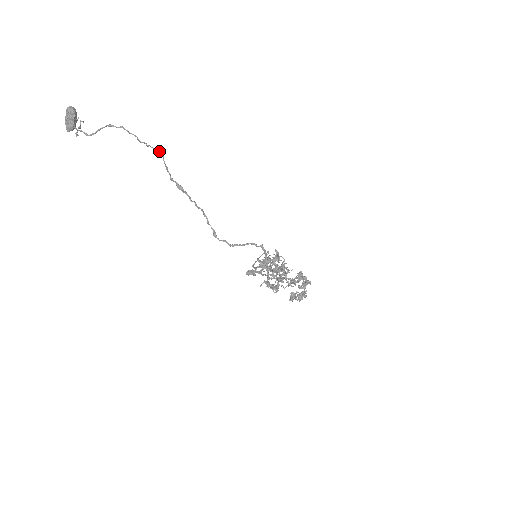
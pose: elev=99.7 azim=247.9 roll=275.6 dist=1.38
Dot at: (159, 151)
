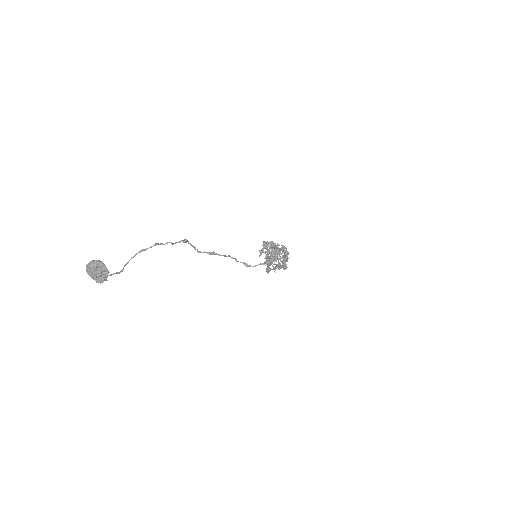
Dot at: (184, 239)
